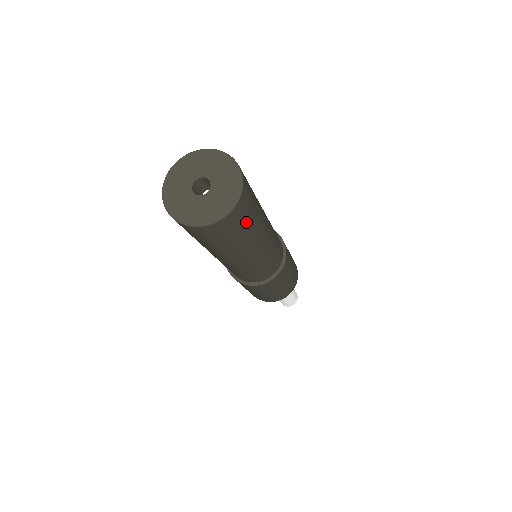
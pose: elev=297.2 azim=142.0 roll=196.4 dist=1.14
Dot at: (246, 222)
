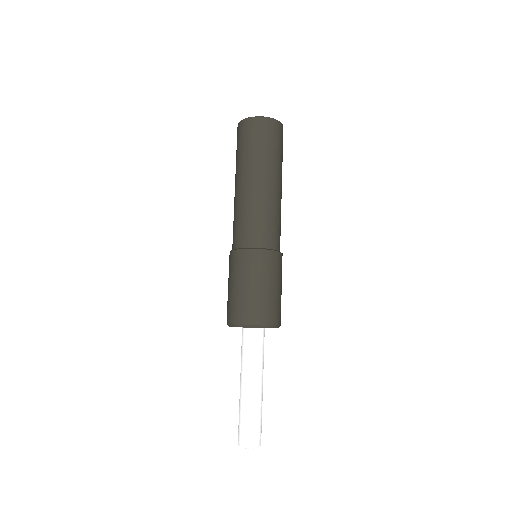
Dot at: occluded
